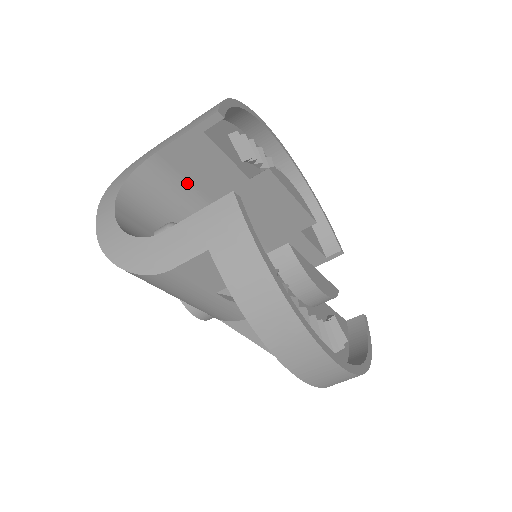
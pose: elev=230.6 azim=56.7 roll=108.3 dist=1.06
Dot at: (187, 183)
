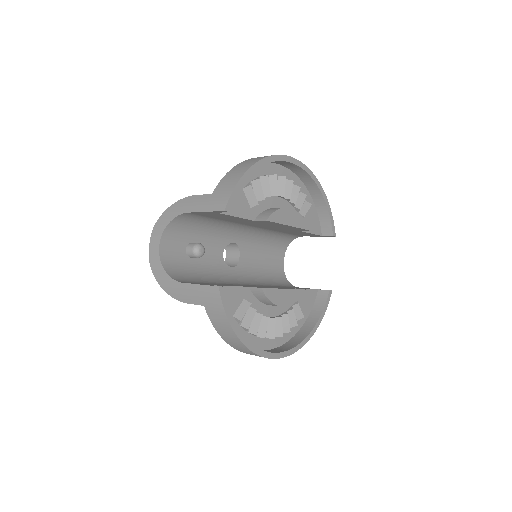
Dot at: (210, 218)
